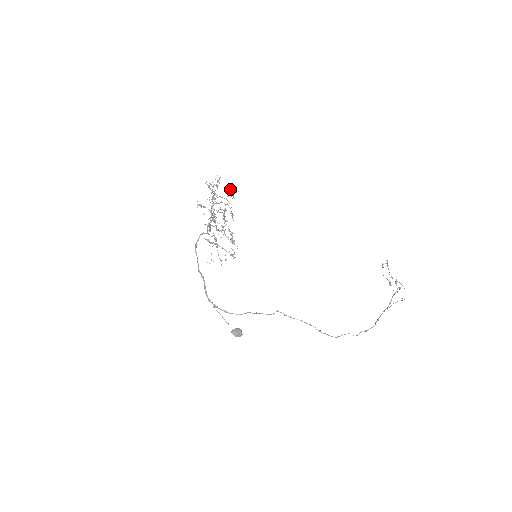
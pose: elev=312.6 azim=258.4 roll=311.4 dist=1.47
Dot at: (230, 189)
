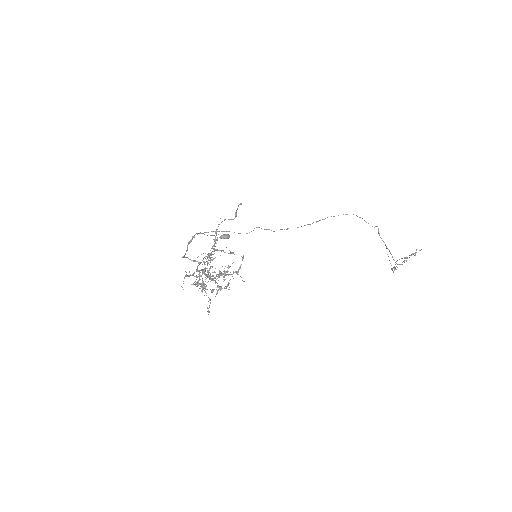
Dot at: (235, 272)
